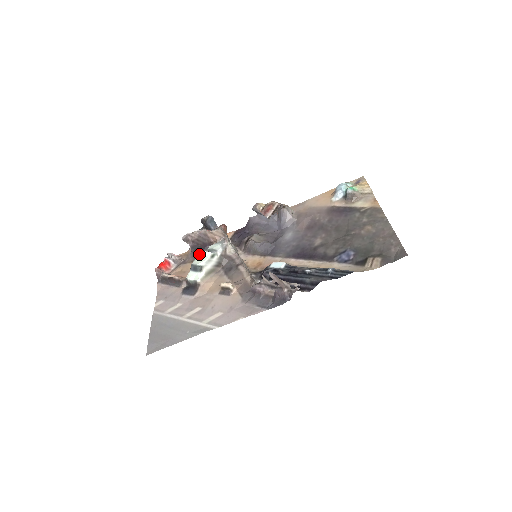
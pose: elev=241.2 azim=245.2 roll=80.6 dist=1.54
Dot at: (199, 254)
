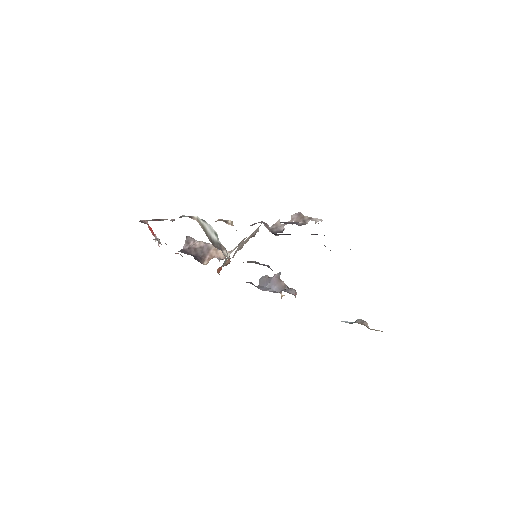
Dot at: occluded
